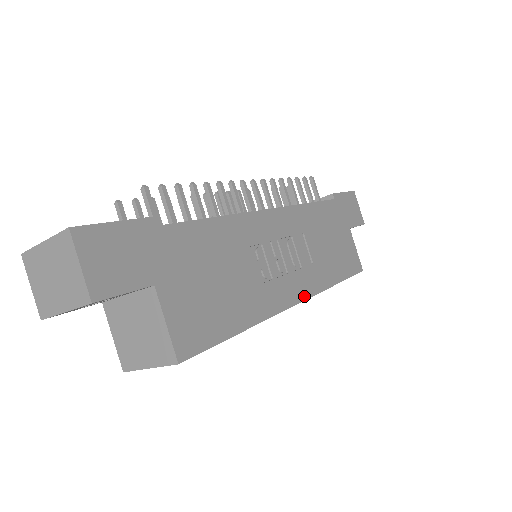
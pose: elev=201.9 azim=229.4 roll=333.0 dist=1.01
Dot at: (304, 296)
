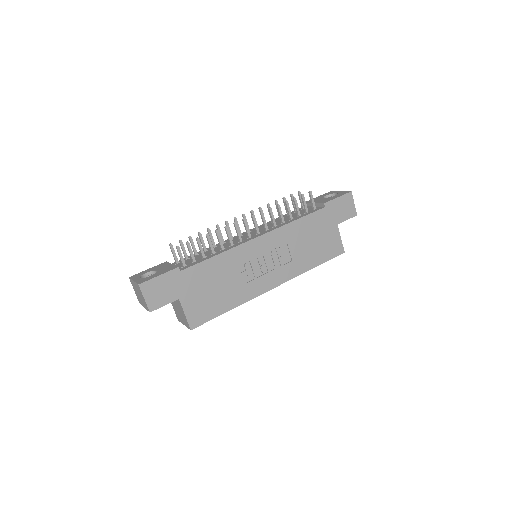
Dot at: (280, 283)
